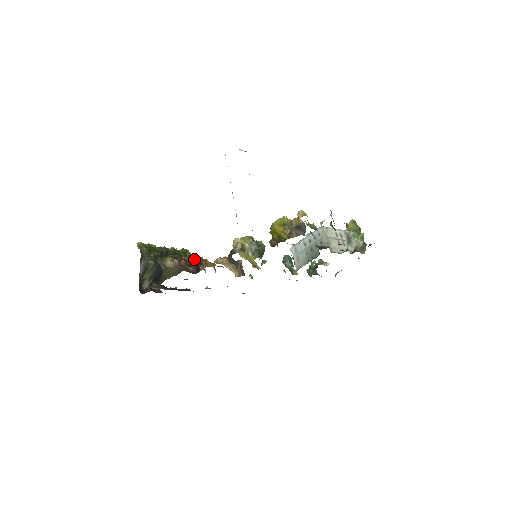
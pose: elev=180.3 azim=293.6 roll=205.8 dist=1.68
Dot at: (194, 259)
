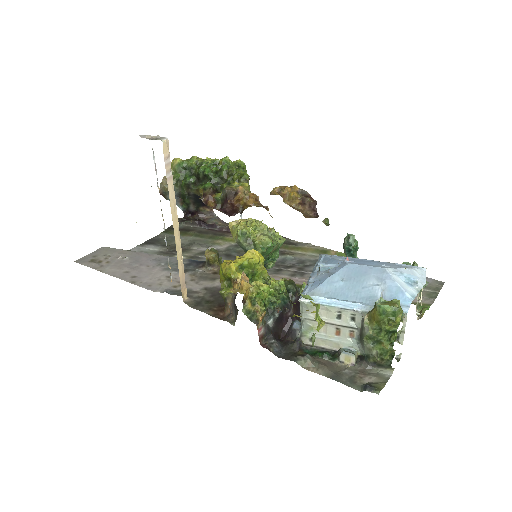
Dot at: (227, 198)
